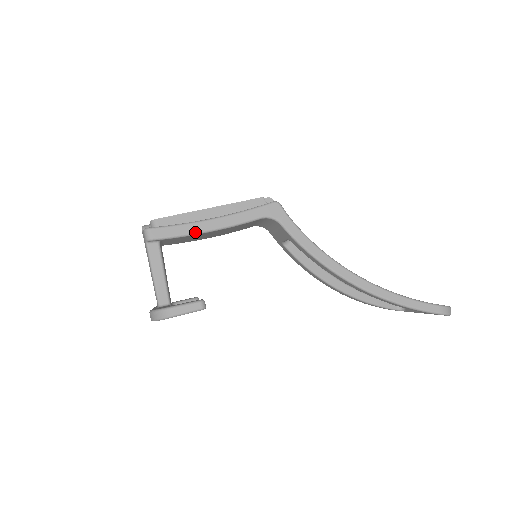
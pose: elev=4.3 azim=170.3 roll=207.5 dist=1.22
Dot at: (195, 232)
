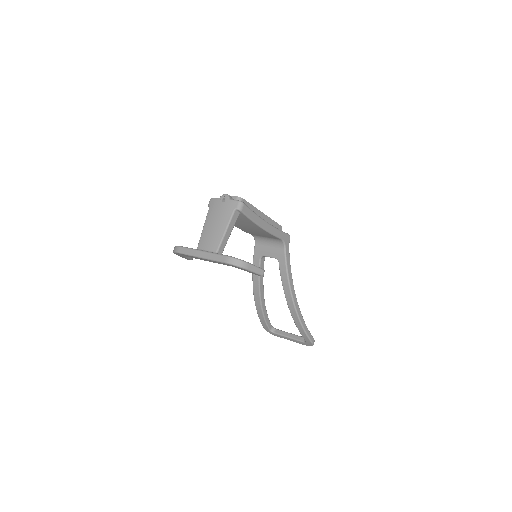
Dot at: (258, 223)
